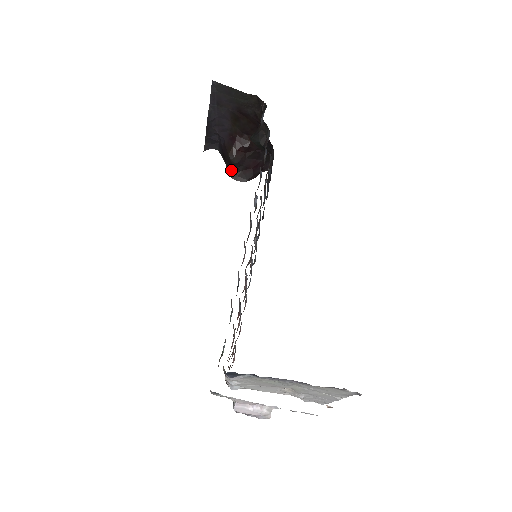
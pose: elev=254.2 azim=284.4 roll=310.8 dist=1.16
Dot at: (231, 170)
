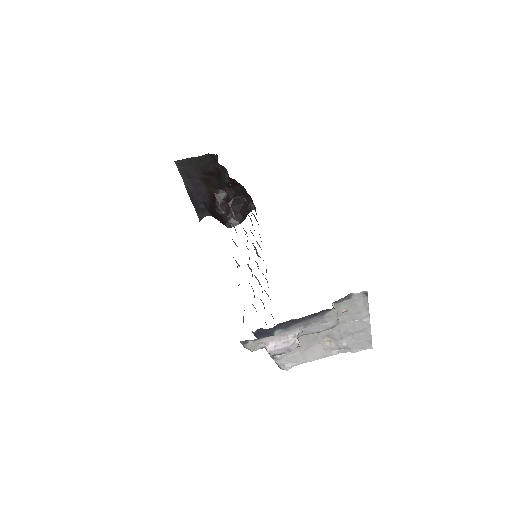
Dot at: (224, 222)
